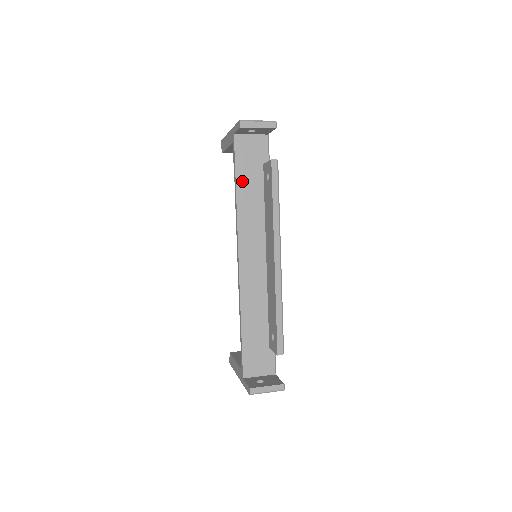
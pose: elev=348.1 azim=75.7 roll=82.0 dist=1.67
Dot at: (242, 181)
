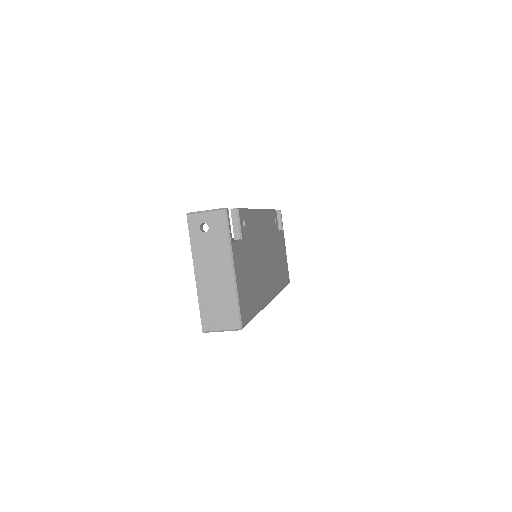
Dot at: occluded
